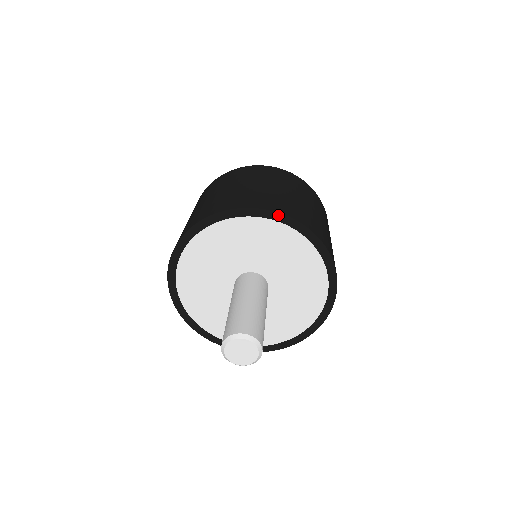
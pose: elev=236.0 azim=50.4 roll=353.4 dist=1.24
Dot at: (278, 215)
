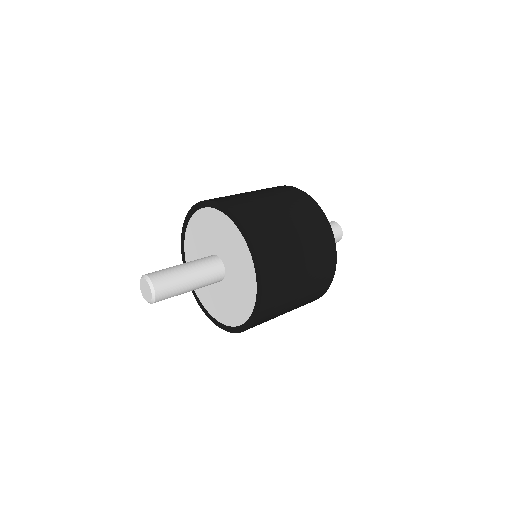
Dot at: (199, 204)
